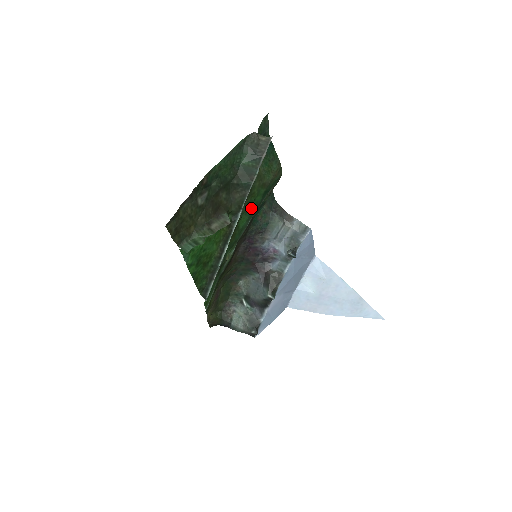
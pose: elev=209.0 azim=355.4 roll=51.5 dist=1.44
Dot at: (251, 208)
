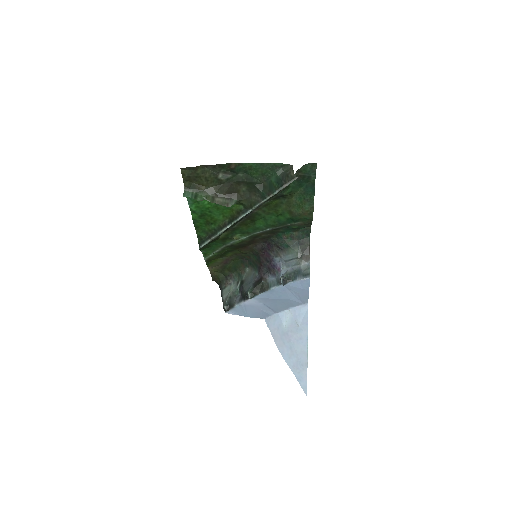
Dot at: (272, 220)
